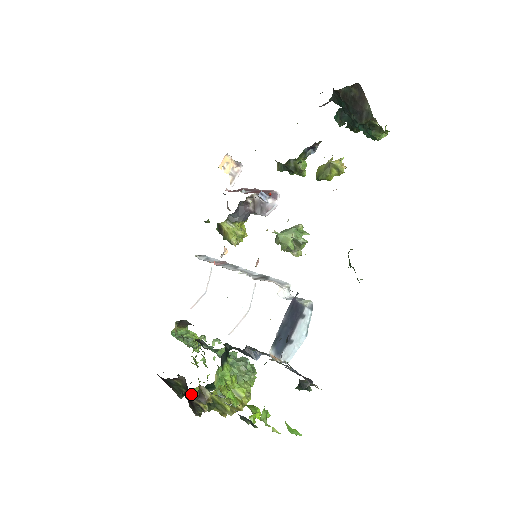
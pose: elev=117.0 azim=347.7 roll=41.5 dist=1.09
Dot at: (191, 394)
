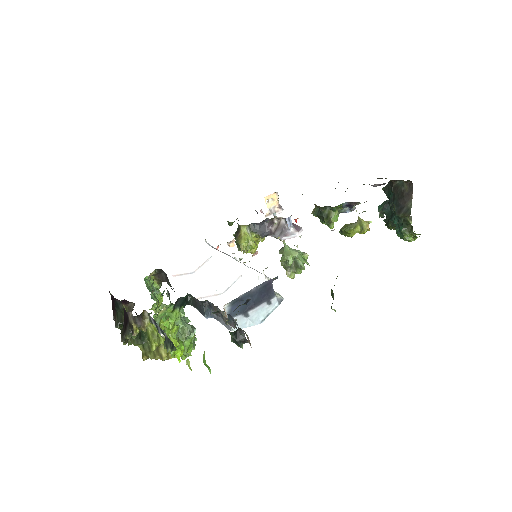
Dot at: occluded
